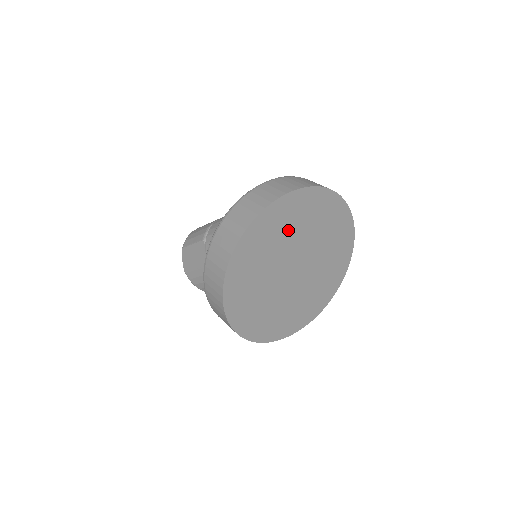
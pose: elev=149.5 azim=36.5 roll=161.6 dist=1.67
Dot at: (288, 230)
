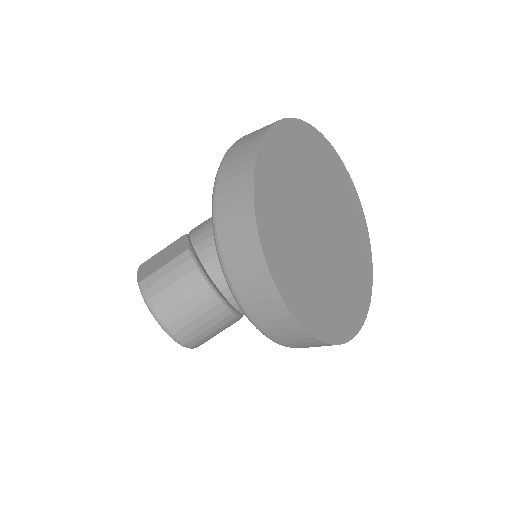
Dot at: (320, 172)
